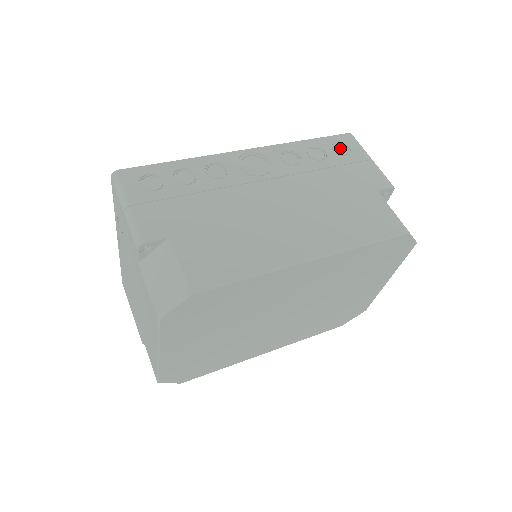
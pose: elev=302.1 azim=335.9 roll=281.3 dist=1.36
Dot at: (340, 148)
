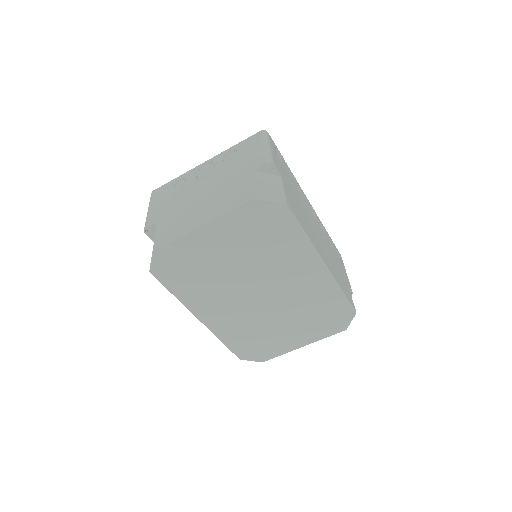
Dot at: (337, 254)
